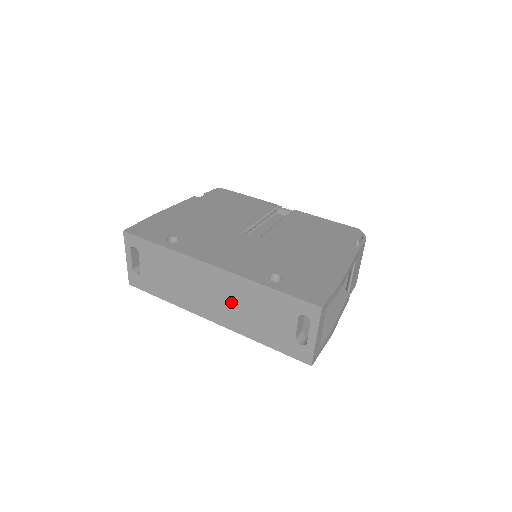
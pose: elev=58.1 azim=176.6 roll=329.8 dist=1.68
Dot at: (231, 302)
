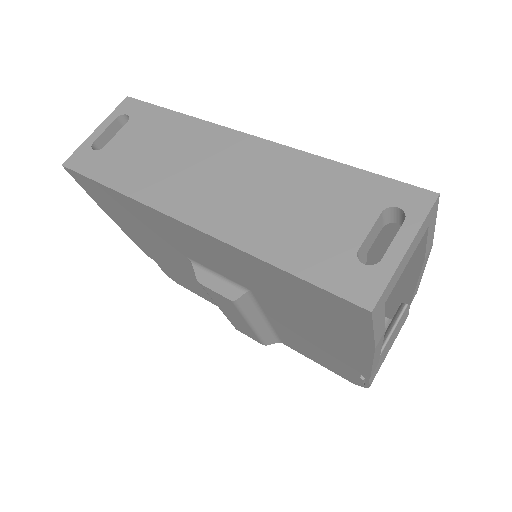
Dot at: (251, 188)
